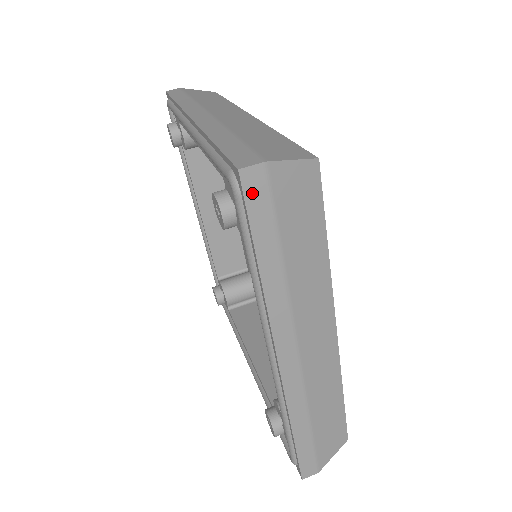
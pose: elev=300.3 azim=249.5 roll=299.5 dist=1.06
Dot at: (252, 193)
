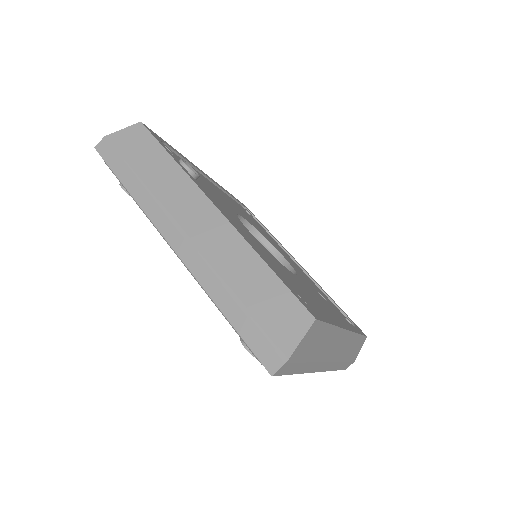
Dot at: (283, 371)
